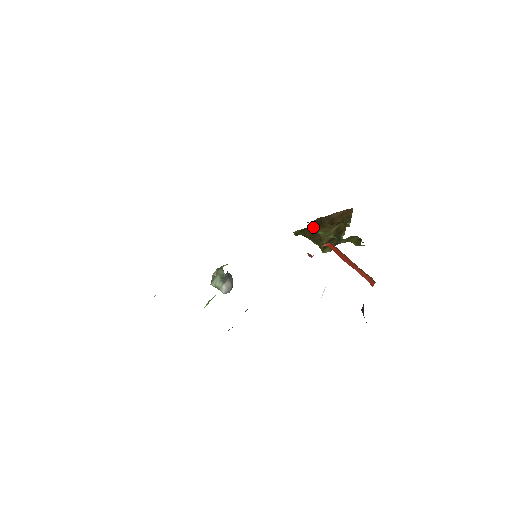
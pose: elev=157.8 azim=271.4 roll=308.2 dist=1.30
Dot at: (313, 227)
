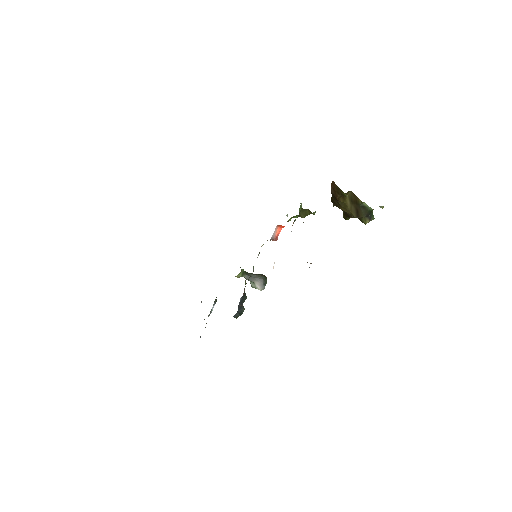
Dot at: occluded
